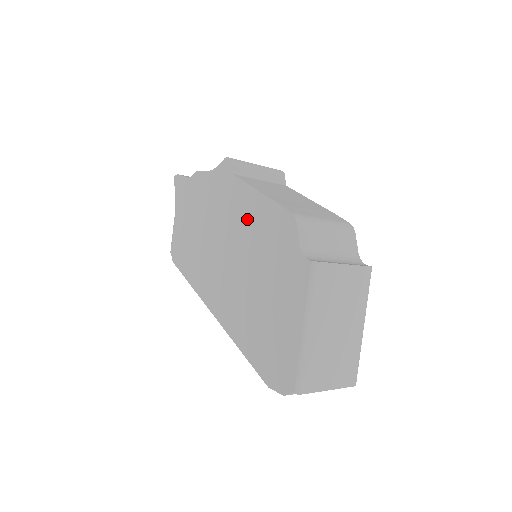
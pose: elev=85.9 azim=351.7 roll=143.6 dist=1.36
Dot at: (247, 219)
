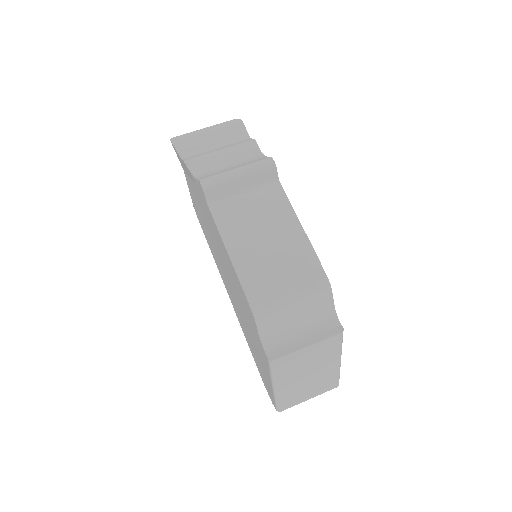
Dot at: (227, 263)
